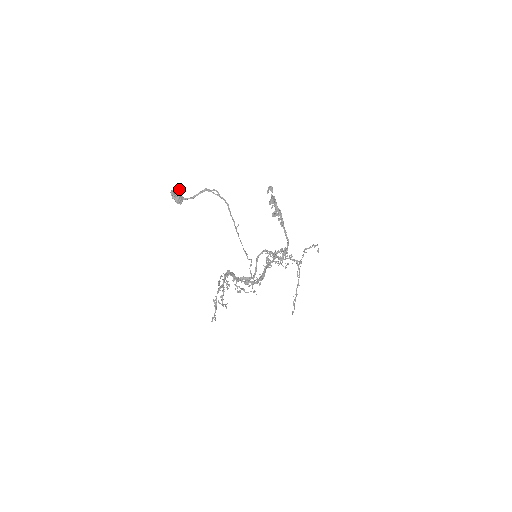
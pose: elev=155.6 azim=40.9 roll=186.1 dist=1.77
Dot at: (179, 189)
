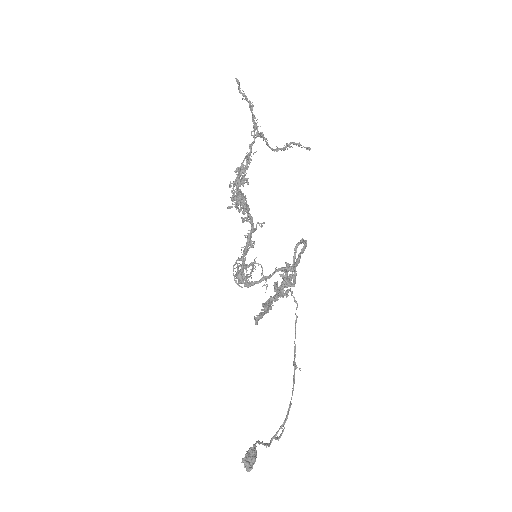
Dot at: (247, 465)
